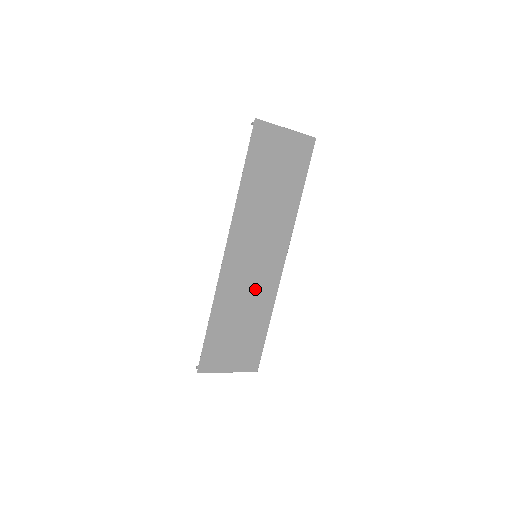
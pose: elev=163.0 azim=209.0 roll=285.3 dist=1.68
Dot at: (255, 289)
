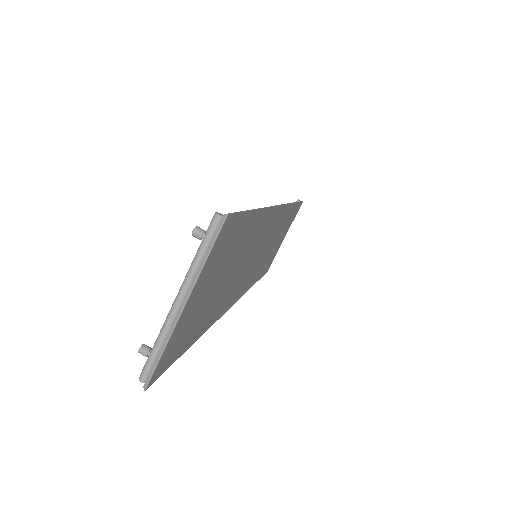
Dot at: (271, 240)
